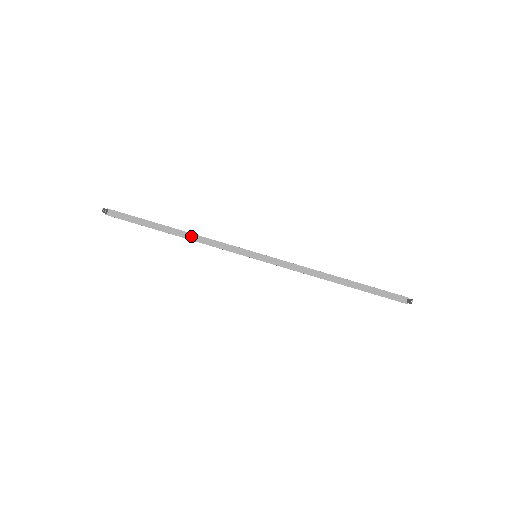
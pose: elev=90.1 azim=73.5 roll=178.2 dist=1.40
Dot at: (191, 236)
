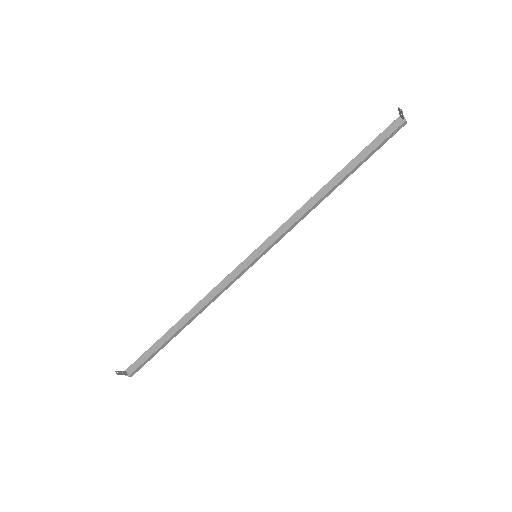
Dot at: (196, 308)
